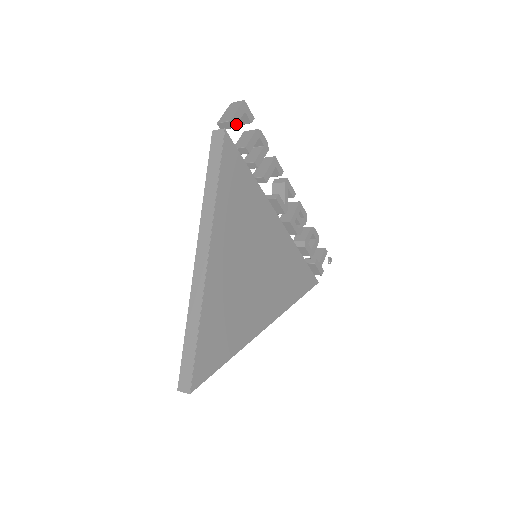
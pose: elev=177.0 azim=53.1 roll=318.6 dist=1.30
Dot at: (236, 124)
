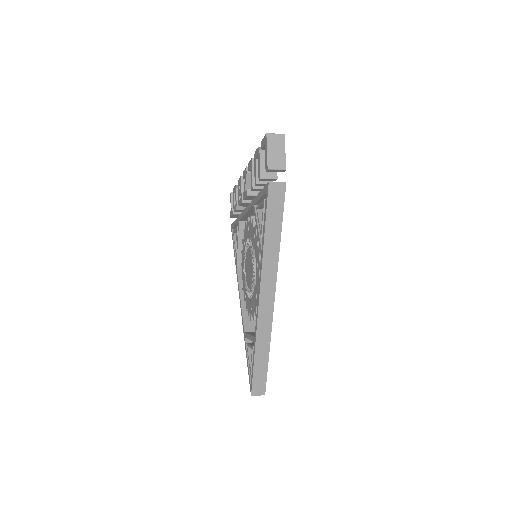
Dot at: occluded
